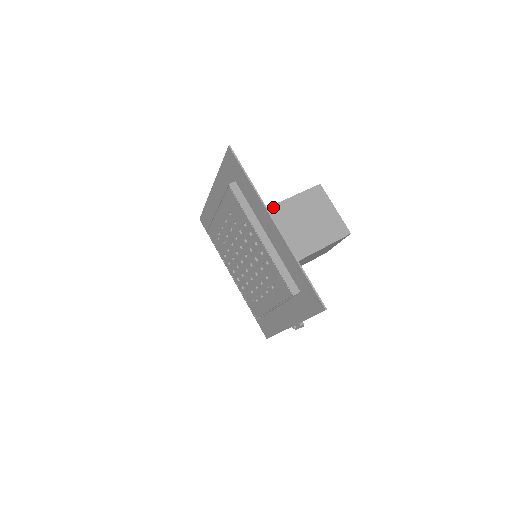
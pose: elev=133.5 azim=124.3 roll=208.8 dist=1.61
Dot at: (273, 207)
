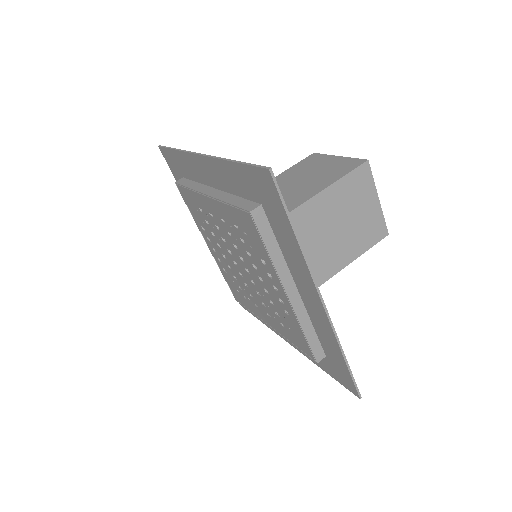
Dot at: (299, 209)
